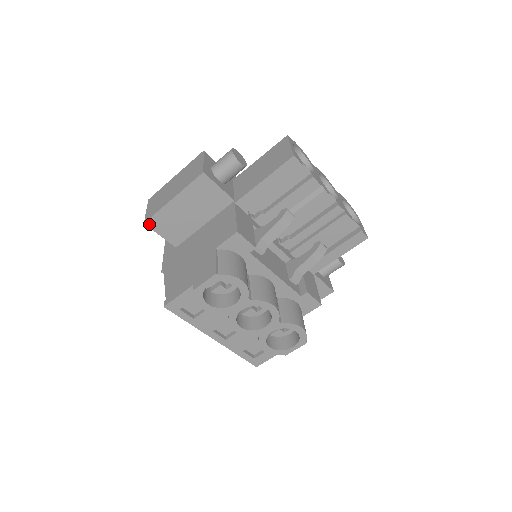
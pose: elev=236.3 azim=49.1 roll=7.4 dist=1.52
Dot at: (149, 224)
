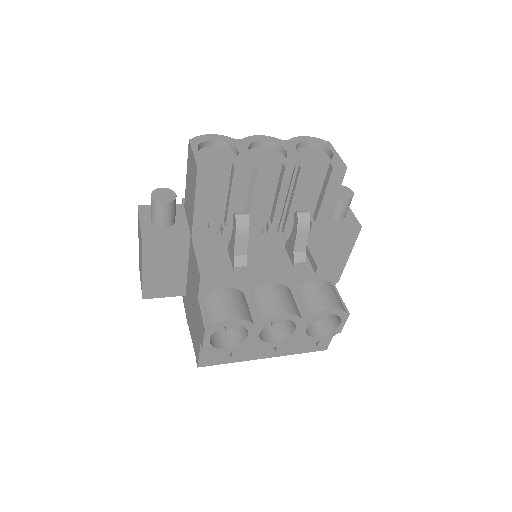
Dot at: (147, 297)
